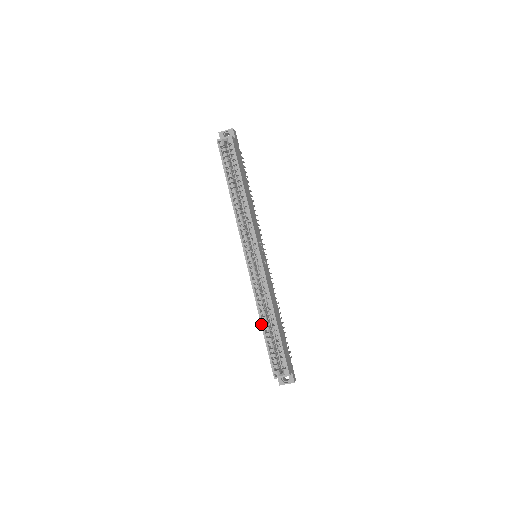
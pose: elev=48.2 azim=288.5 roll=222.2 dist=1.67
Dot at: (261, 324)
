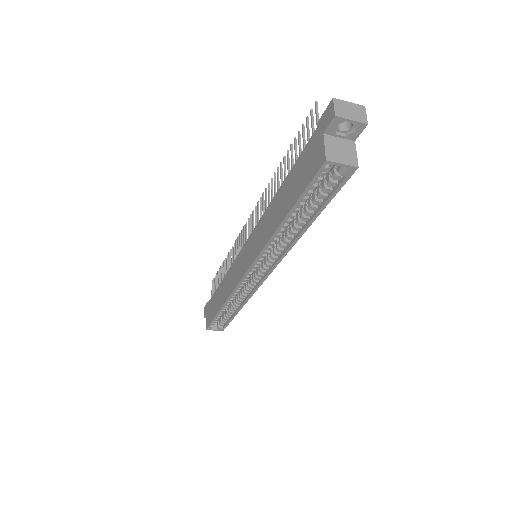
Dot at: (220, 309)
